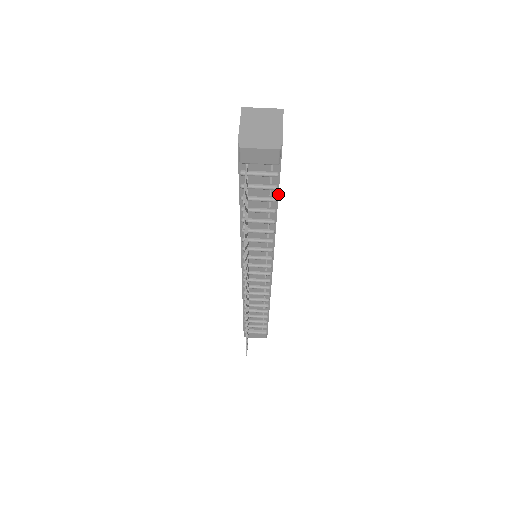
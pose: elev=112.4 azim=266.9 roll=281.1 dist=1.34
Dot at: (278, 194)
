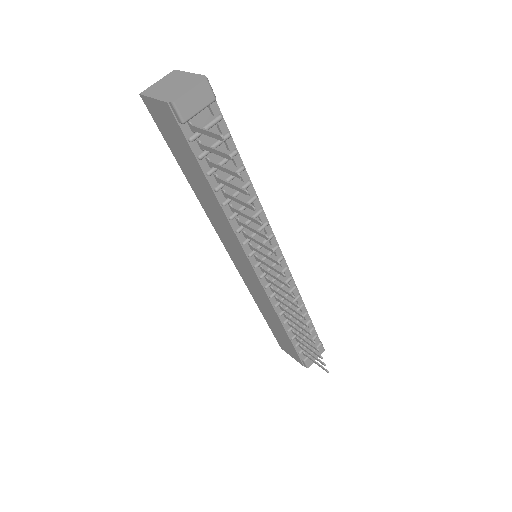
Dot at: (234, 144)
